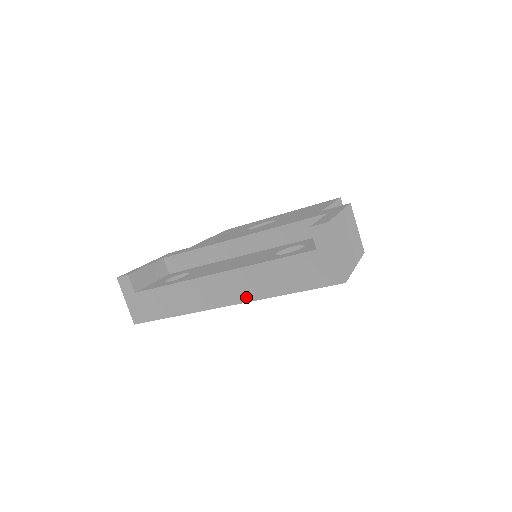
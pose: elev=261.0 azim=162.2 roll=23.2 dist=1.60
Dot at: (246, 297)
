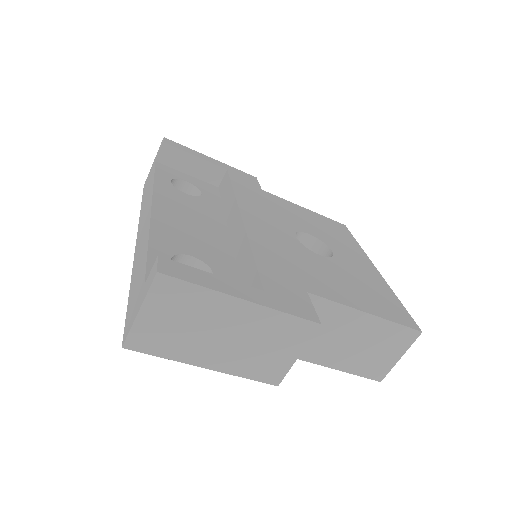
Dot at: (136, 253)
